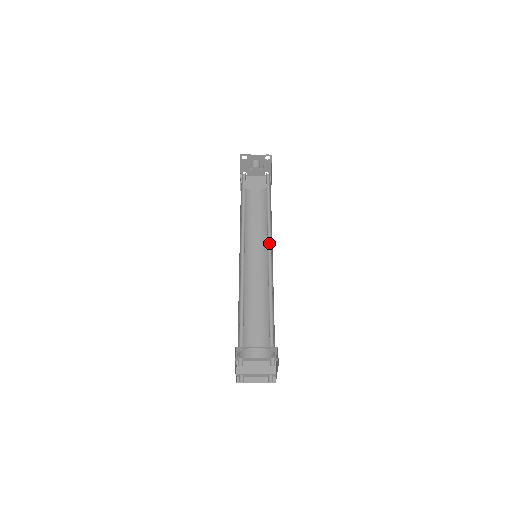
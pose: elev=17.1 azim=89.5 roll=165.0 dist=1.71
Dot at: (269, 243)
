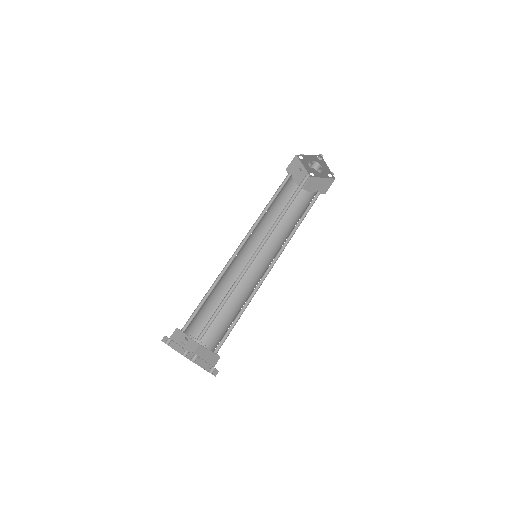
Dot at: (274, 259)
